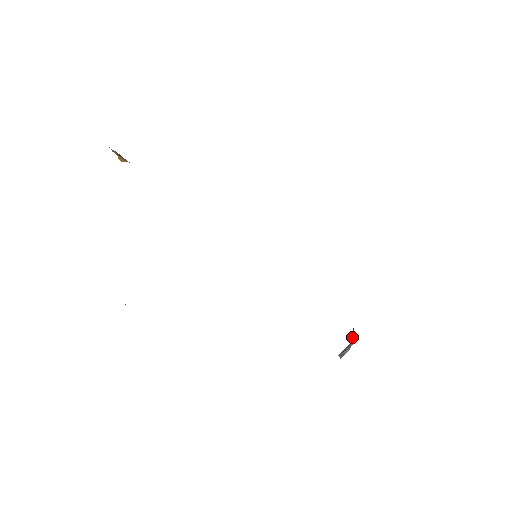
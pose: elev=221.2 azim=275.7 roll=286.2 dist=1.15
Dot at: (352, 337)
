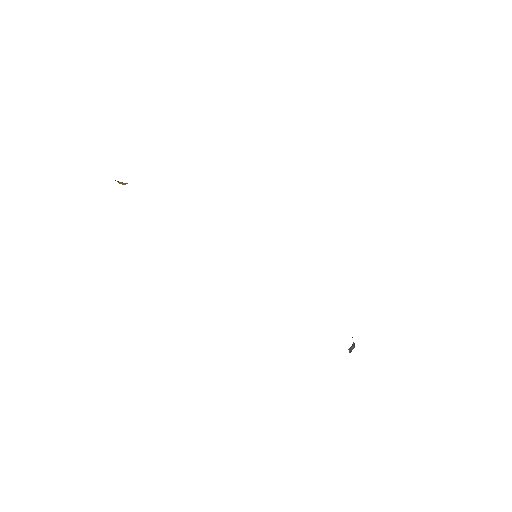
Dot at: (352, 337)
